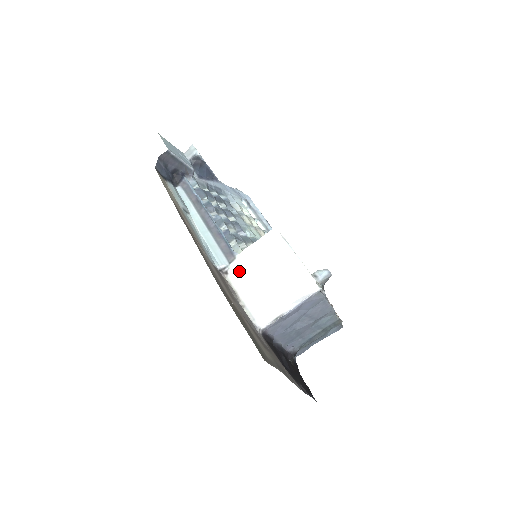
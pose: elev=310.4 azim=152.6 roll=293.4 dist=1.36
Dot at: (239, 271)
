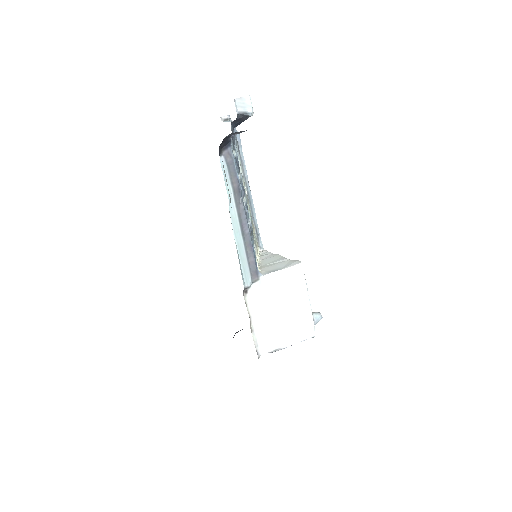
Dot at: (257, 293)
